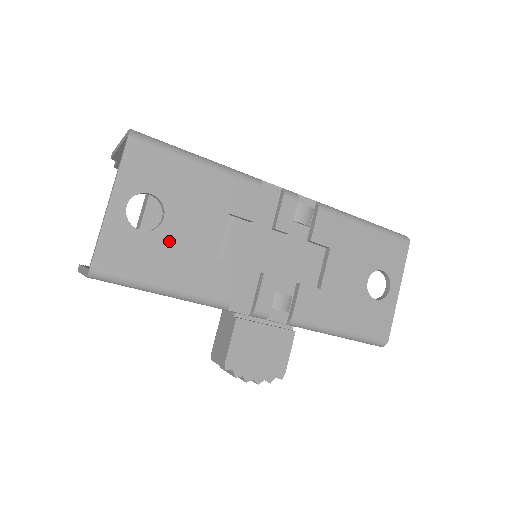
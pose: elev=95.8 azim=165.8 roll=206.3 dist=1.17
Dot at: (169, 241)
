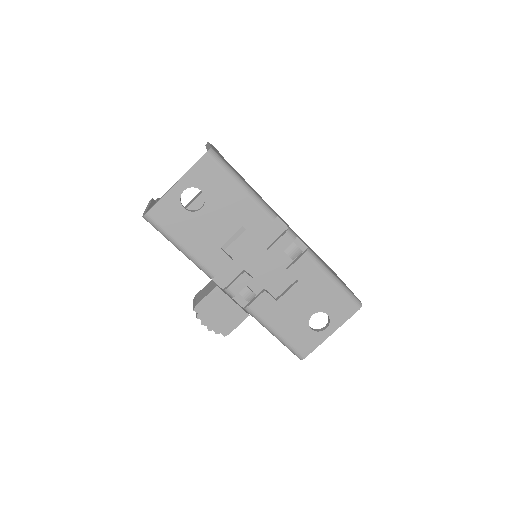
Dot at: (197, 223)
